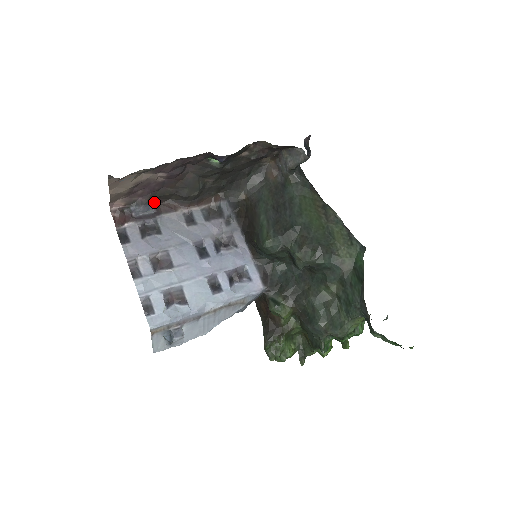
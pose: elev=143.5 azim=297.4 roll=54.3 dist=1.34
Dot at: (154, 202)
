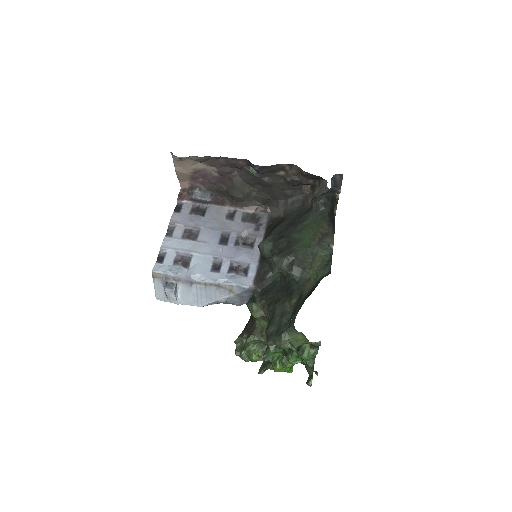
Dot at: (211, 193)
